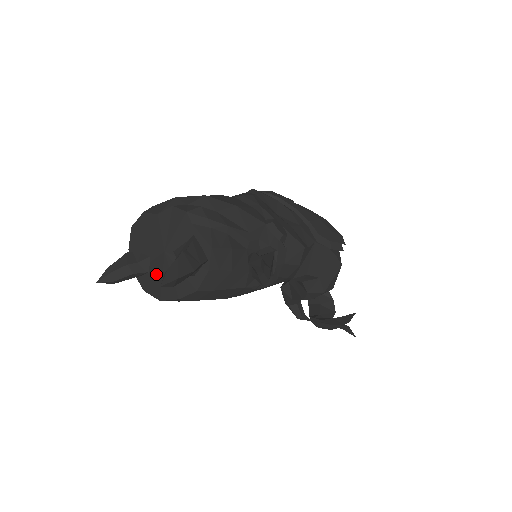
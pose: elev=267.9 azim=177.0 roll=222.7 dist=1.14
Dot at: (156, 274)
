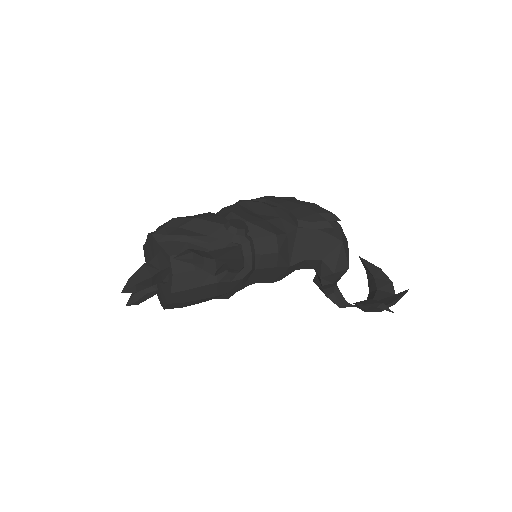
Dot at: (159, 289)
